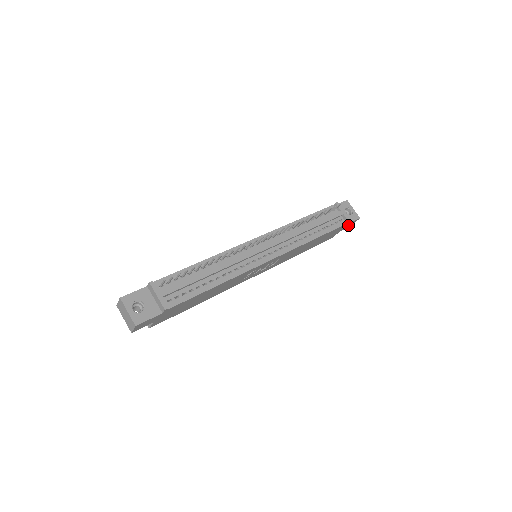
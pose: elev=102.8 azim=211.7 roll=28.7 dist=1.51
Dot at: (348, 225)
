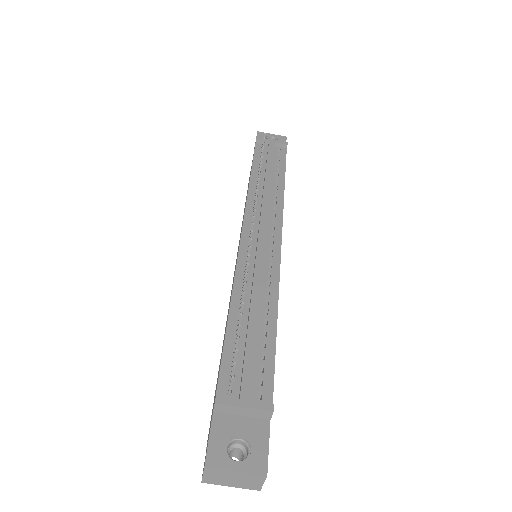
Dot at: occluded
